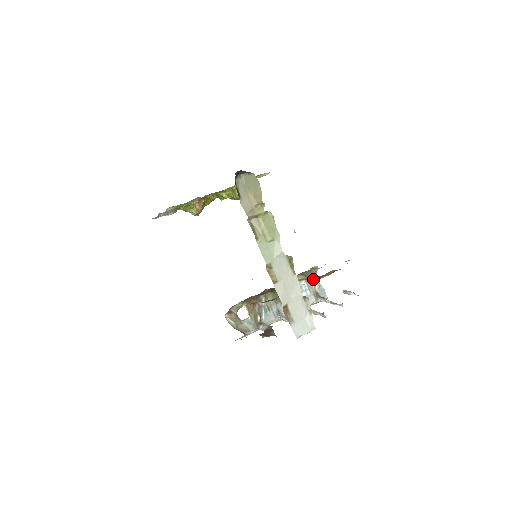
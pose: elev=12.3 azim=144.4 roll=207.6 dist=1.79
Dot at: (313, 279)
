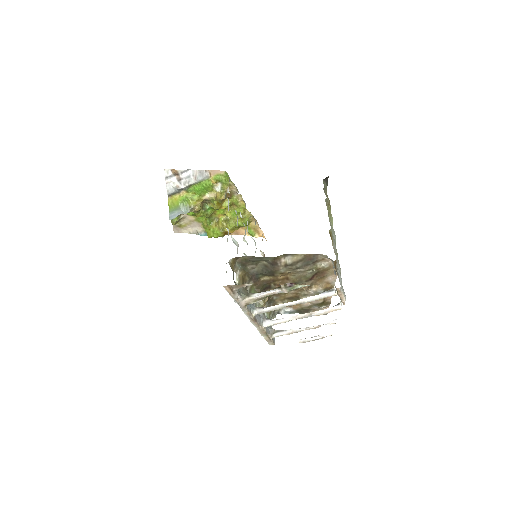
Dot at: occluded
